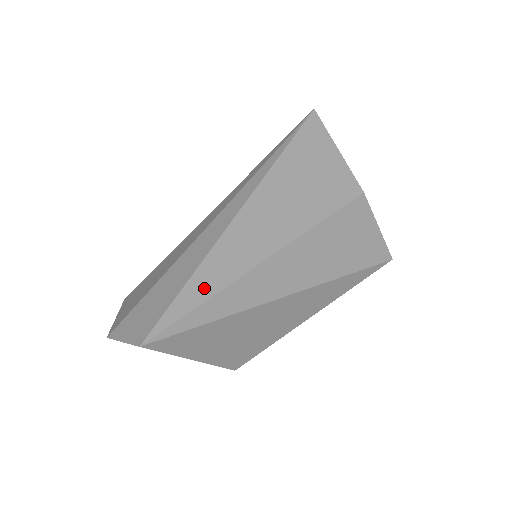
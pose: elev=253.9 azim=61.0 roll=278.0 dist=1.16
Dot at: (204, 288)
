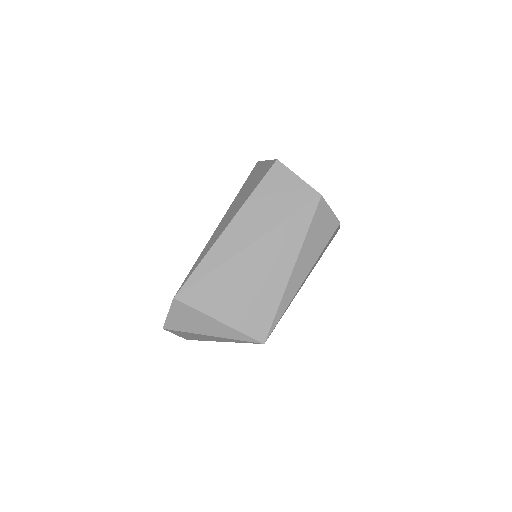
Dot at: (207, 249)
